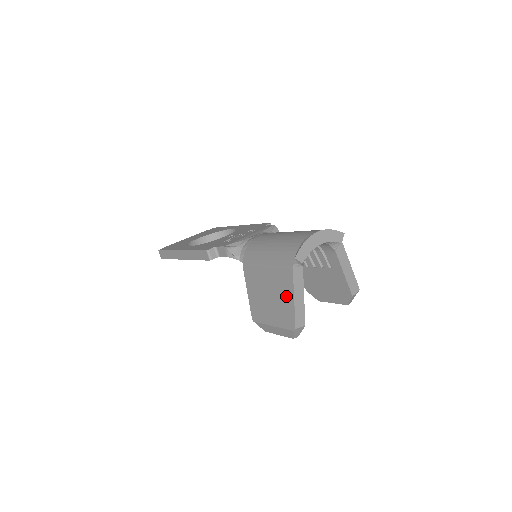
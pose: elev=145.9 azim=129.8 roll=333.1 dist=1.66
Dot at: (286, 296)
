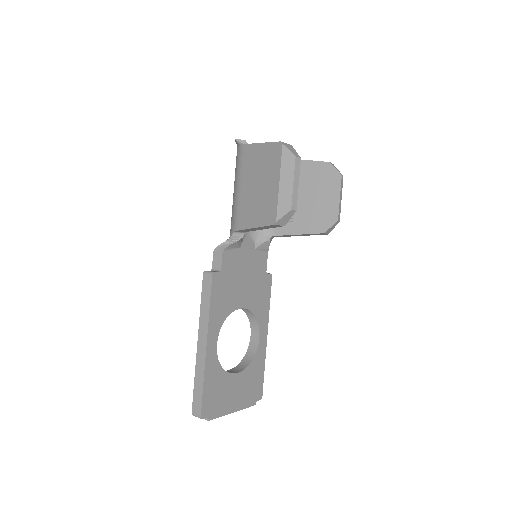
Dot at: (257, 155)
